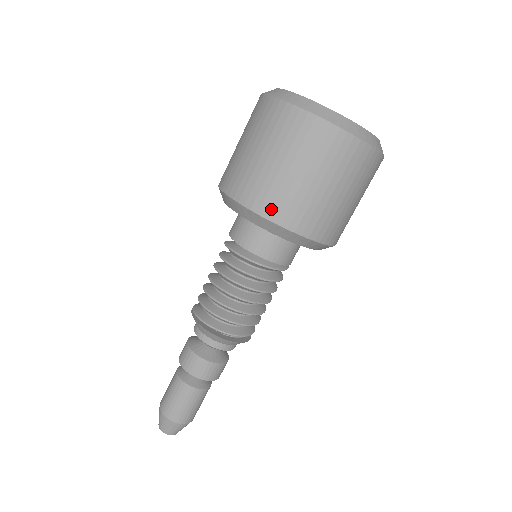
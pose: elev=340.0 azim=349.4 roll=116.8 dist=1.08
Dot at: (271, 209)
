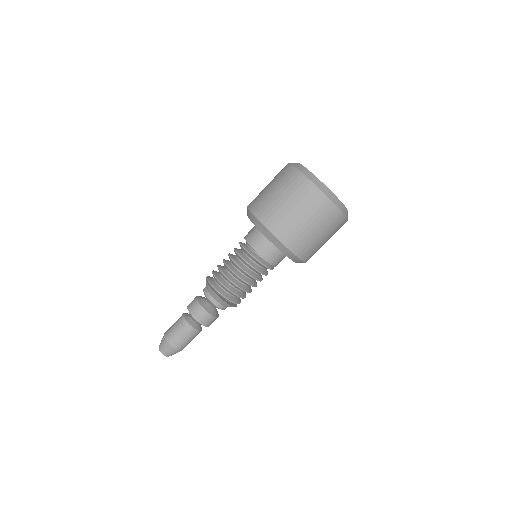
Dot at: (293, 244)
